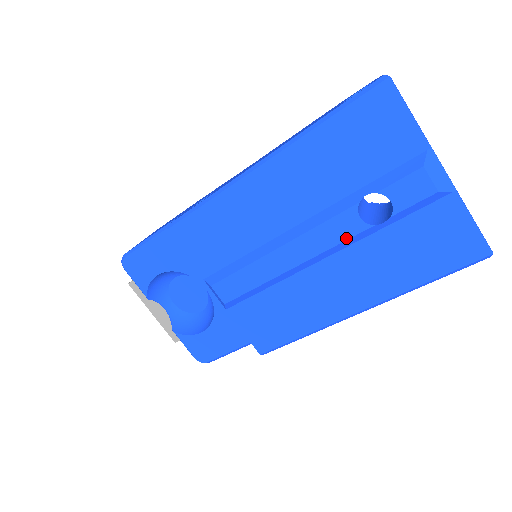
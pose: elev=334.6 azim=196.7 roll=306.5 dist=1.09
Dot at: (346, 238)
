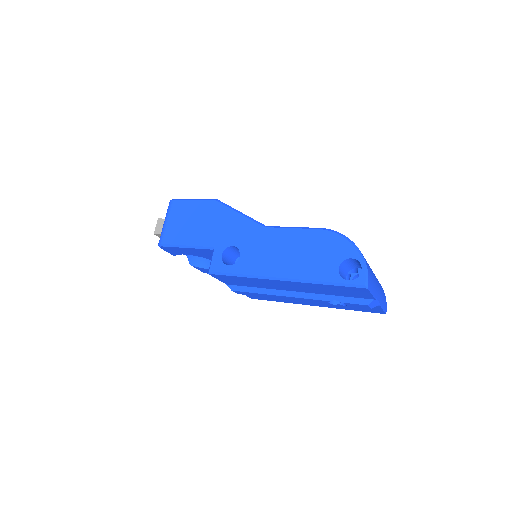
Dot at: occluded
